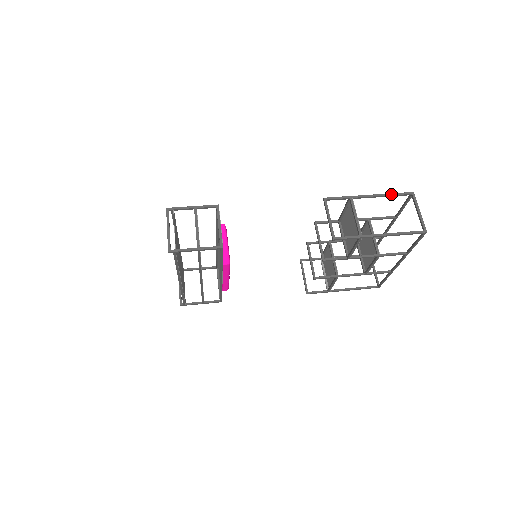
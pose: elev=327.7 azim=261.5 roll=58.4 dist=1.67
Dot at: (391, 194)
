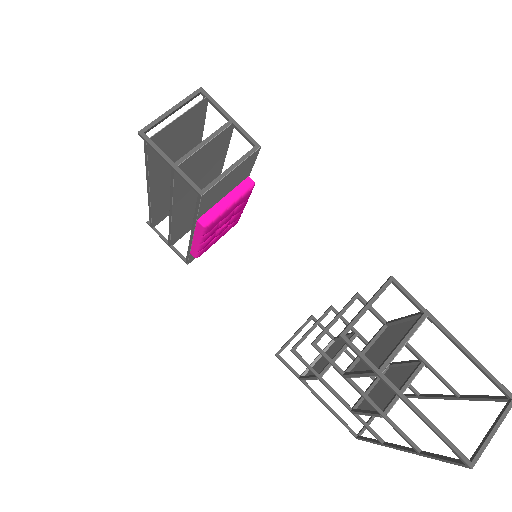
Dot at: (484, 368)
